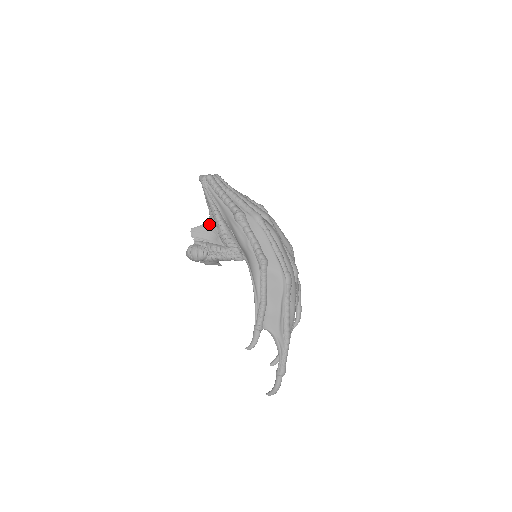
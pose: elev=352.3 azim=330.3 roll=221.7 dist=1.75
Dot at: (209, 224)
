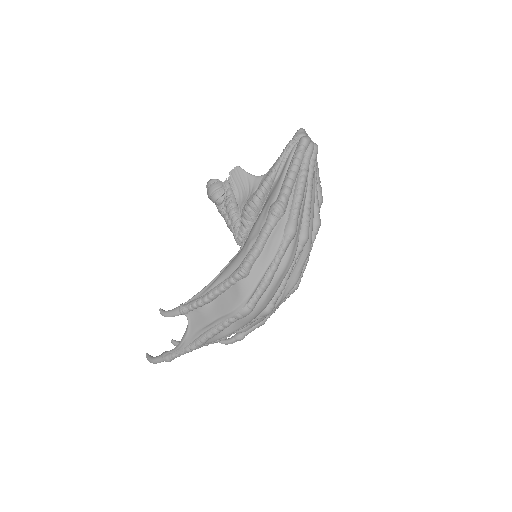
Dot at: (255, 181)
